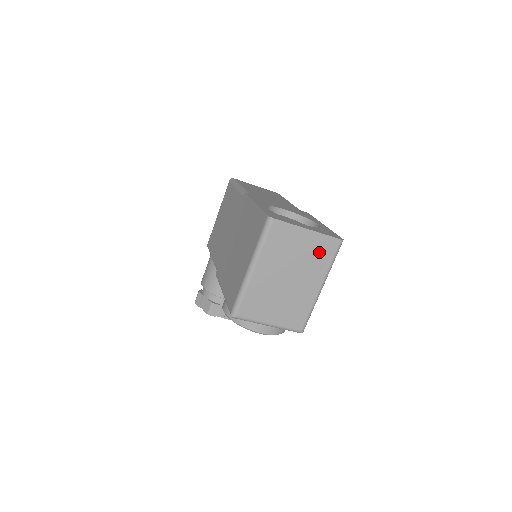
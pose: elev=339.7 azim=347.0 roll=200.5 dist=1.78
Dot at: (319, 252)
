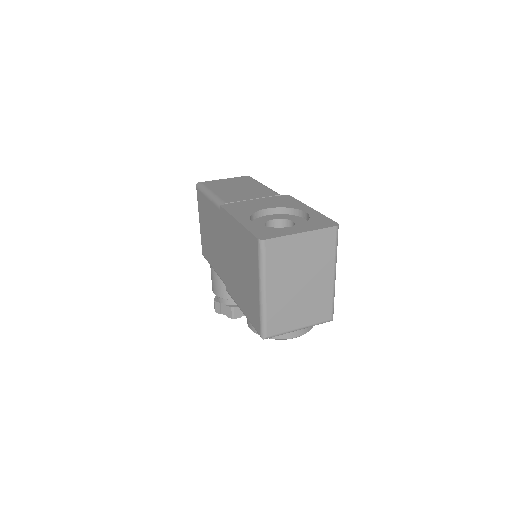
Dot at: (320, 247)
